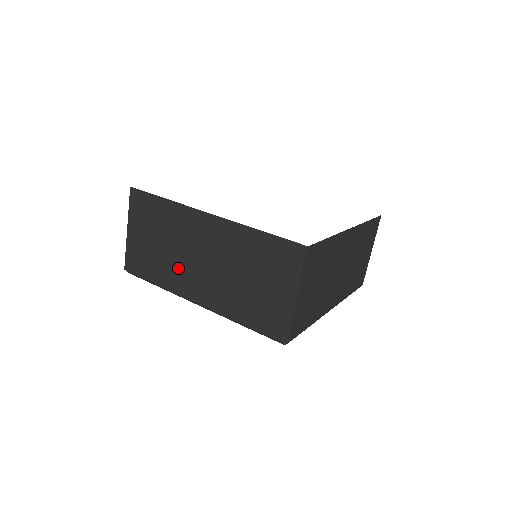
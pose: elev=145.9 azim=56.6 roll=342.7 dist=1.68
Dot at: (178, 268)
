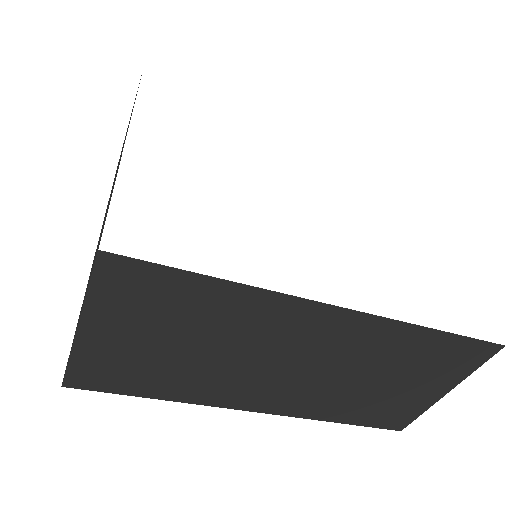
Dot at: occluded
